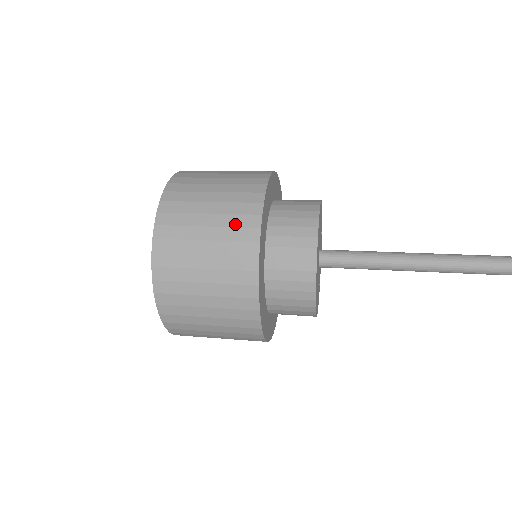
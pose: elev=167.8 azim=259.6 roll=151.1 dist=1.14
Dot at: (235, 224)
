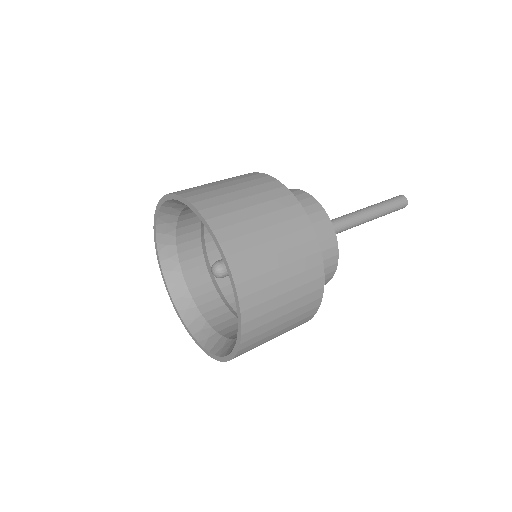
Dot at: (304, 312)
